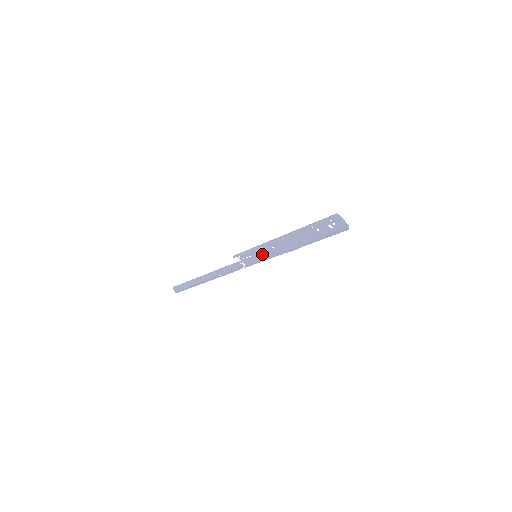
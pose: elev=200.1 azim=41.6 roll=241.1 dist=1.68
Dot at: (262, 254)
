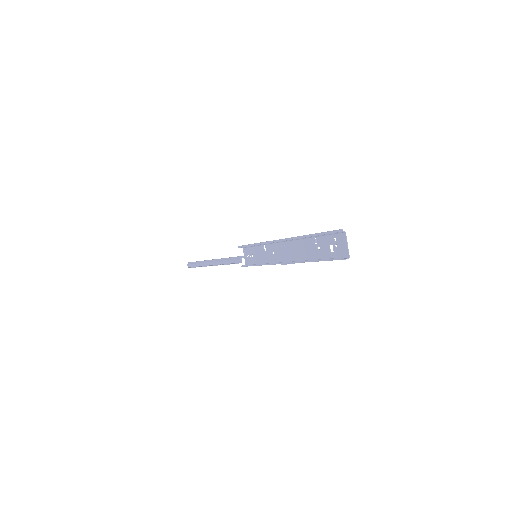
Dot at: (262, 257)
